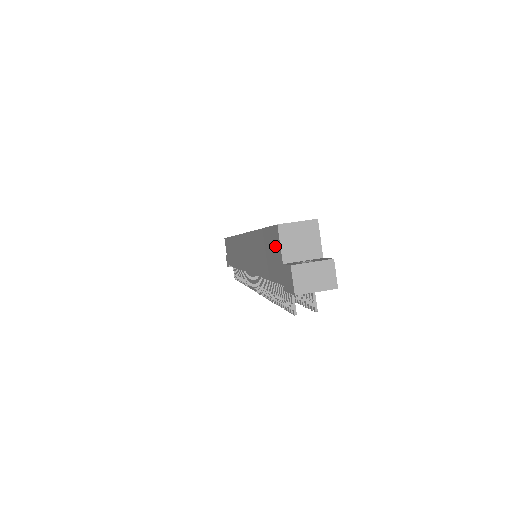
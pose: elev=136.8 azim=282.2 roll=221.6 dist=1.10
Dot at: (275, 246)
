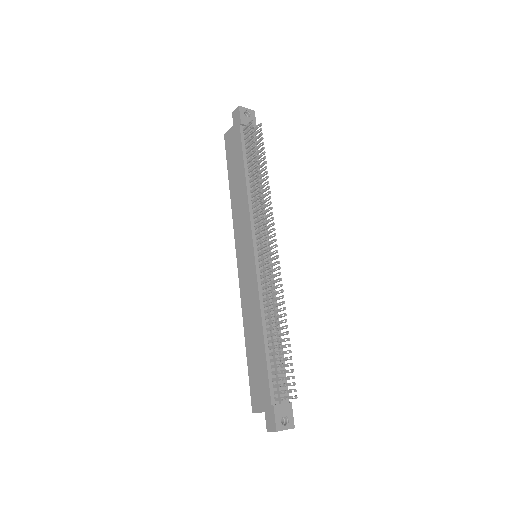
Dot at: (230, 139)
